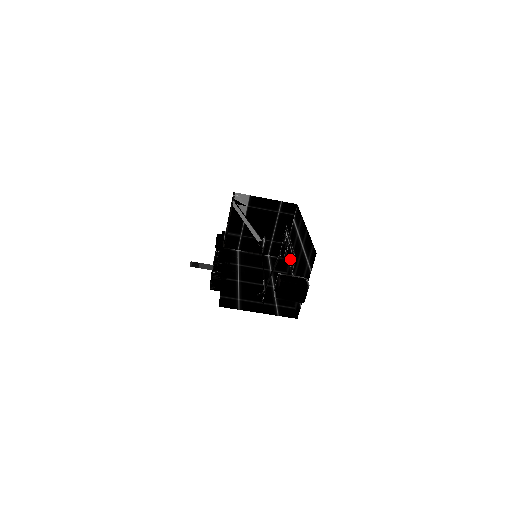
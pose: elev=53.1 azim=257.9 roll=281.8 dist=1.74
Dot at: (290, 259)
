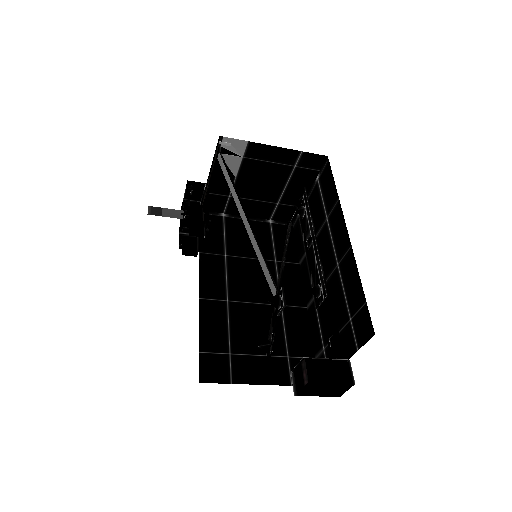
Dot at: (313, 276)
